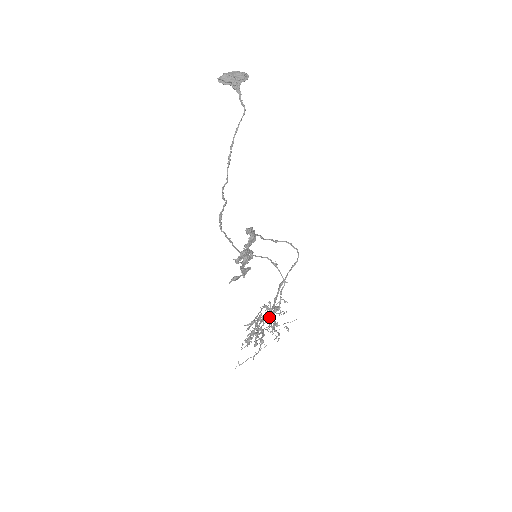
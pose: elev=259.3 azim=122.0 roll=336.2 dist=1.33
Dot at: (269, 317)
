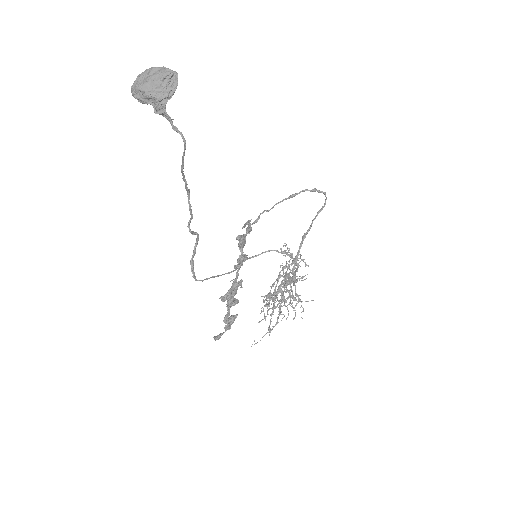
Dot at: (285, 291)
